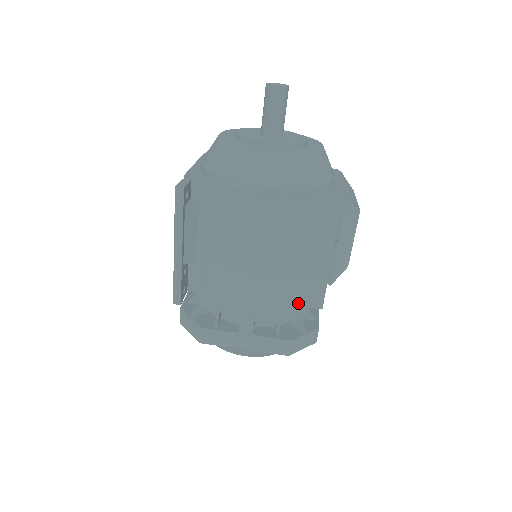
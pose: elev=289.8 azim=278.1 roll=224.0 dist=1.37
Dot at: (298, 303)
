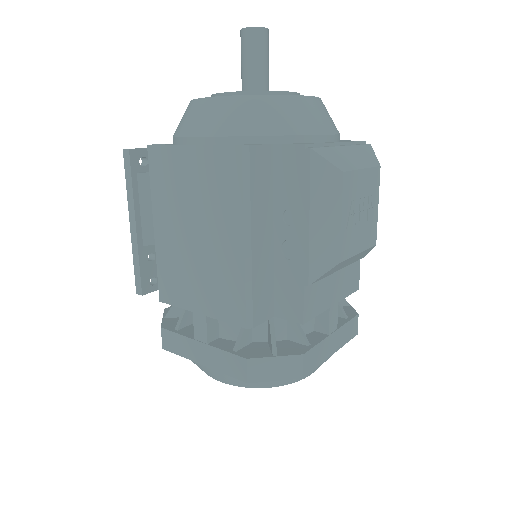
Dot at: (248, 301)
